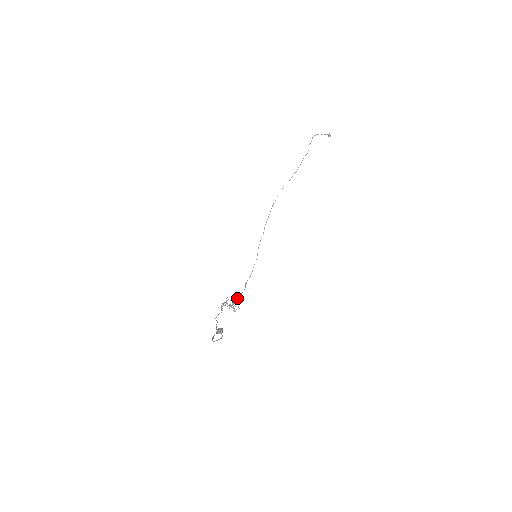
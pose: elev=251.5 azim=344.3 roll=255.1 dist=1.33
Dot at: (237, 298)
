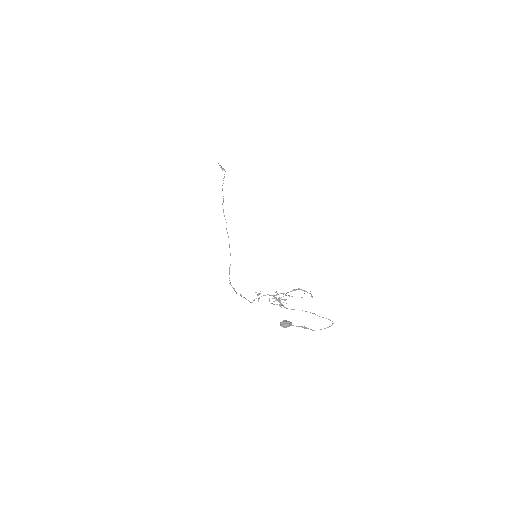
Dot at: (241, 295)
